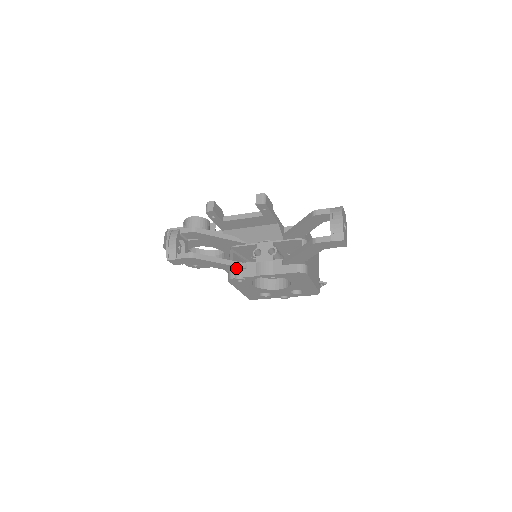
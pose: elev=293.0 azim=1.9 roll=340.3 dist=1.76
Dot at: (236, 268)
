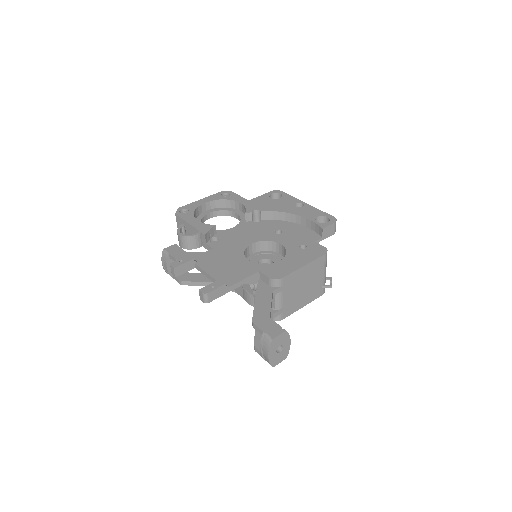
Dot at: occluded
